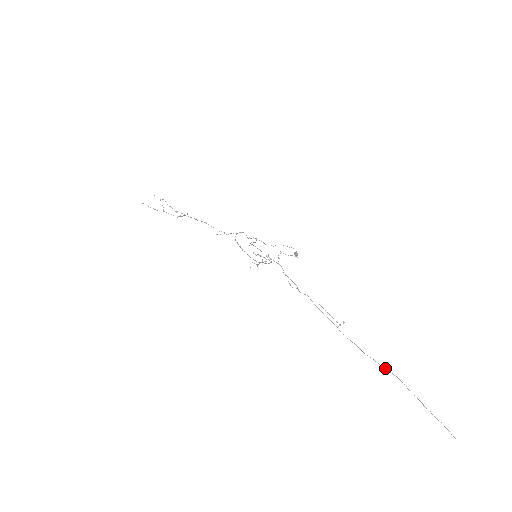
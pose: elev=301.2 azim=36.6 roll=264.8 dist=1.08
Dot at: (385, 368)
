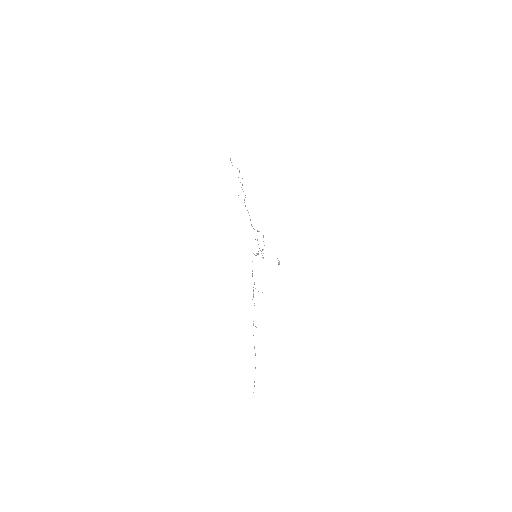
Dot at: (255, 354)
